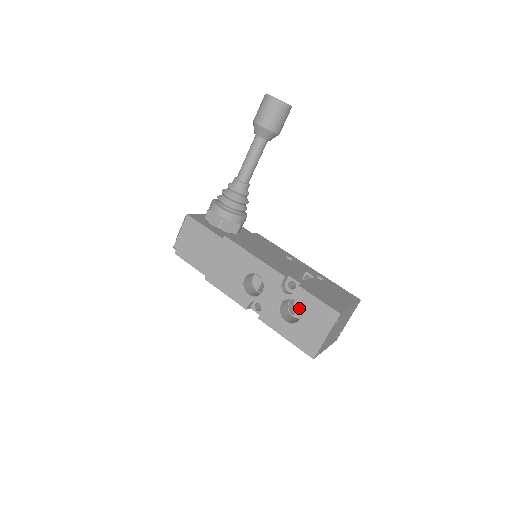
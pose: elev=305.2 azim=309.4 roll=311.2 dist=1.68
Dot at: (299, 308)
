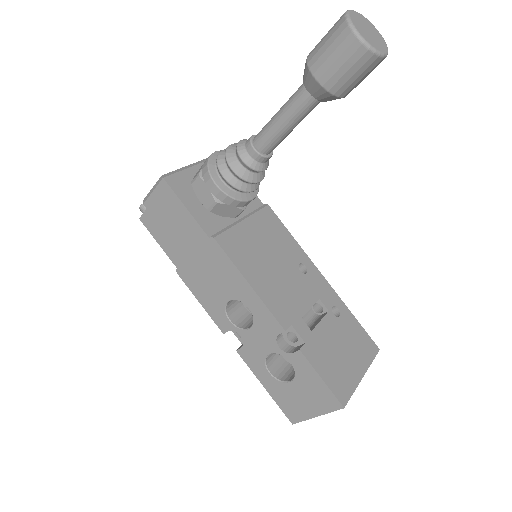
Dot at: occluded
